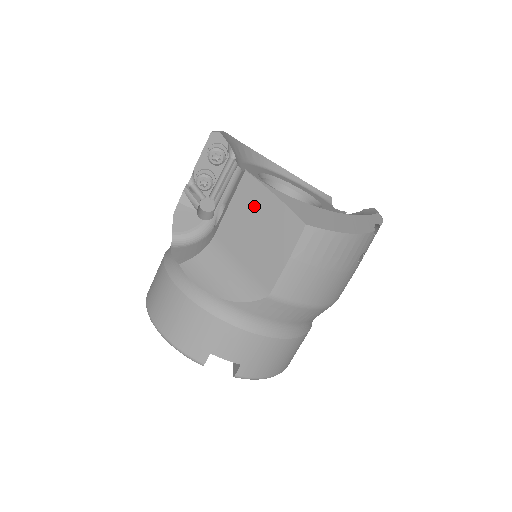
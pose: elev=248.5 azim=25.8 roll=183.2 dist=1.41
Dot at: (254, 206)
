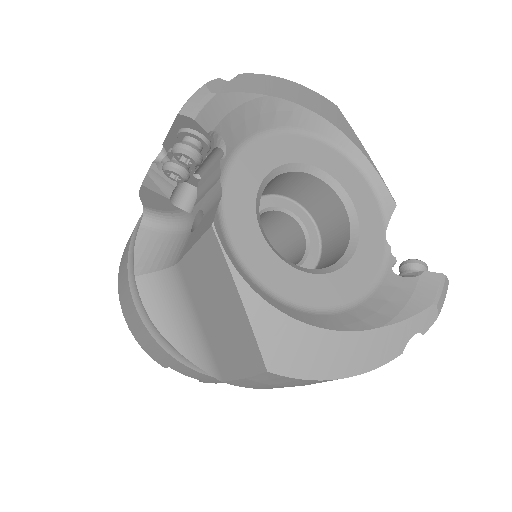
Dot at: (217, 282)
